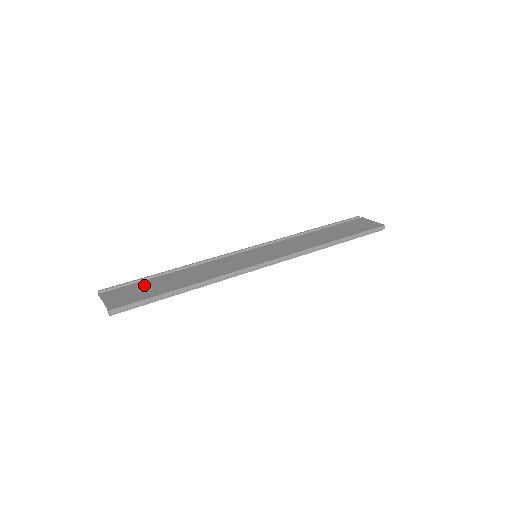
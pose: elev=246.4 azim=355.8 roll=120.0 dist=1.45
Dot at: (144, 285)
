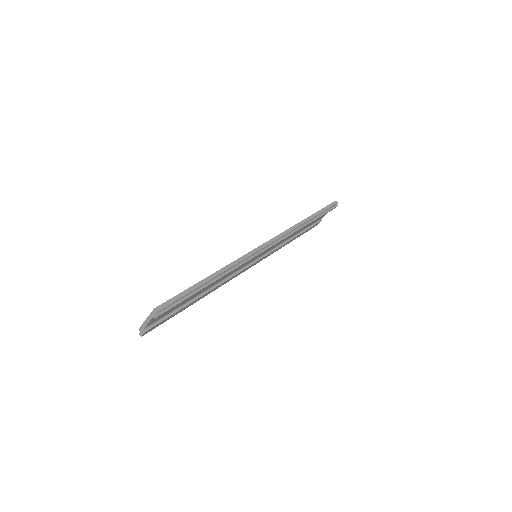
Dot at: occluded
